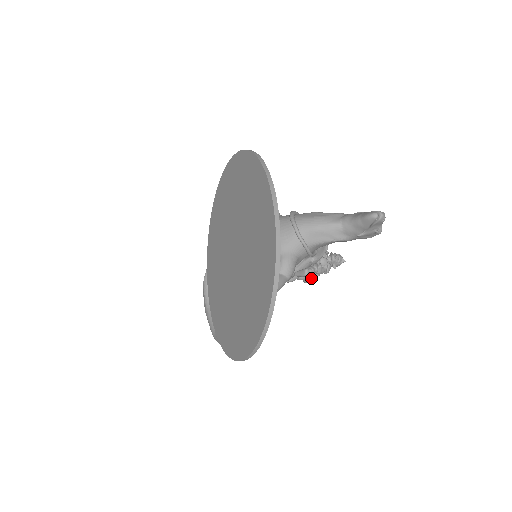
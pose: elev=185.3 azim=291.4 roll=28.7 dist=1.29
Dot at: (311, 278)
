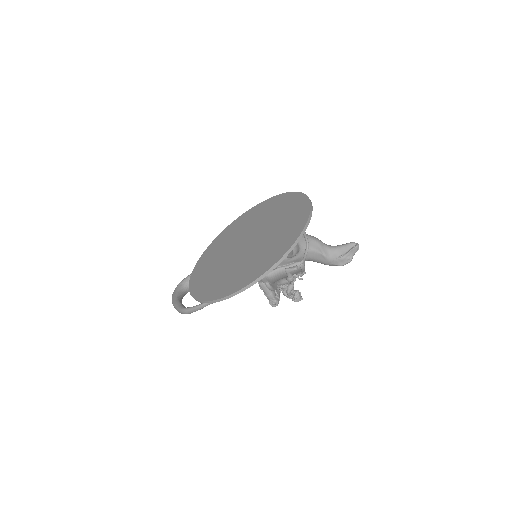
Dot at: (277, 299)
